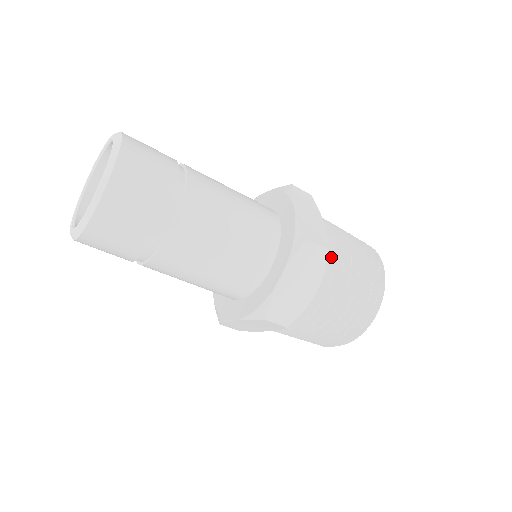
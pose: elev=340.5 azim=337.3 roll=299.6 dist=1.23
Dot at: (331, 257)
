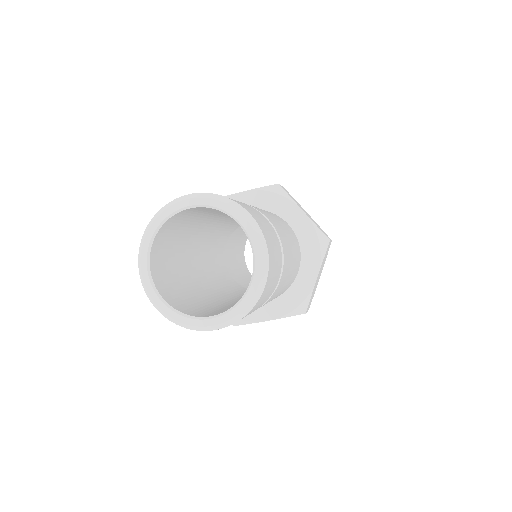
Dot at: occluded
